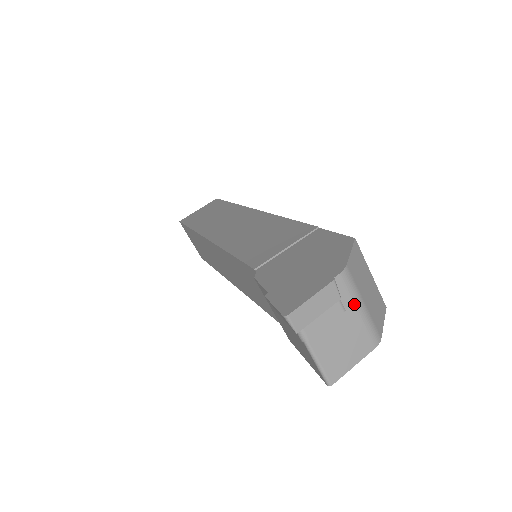
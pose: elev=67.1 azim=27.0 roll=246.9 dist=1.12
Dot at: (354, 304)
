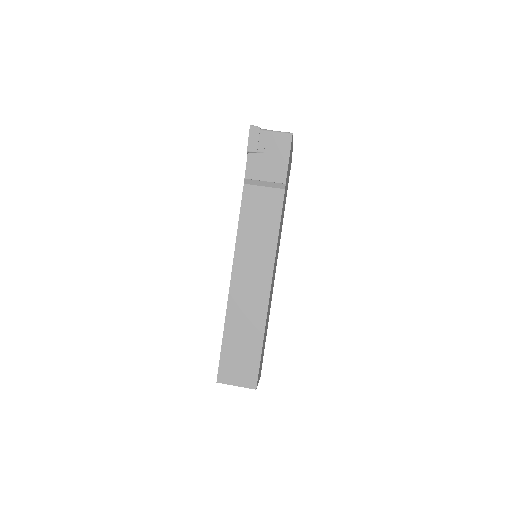
Dot at: occluded
